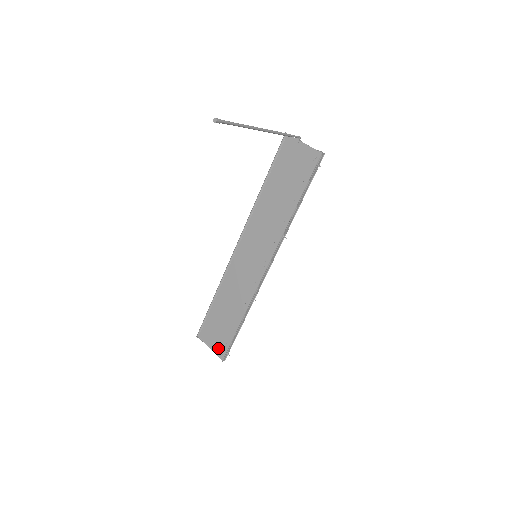
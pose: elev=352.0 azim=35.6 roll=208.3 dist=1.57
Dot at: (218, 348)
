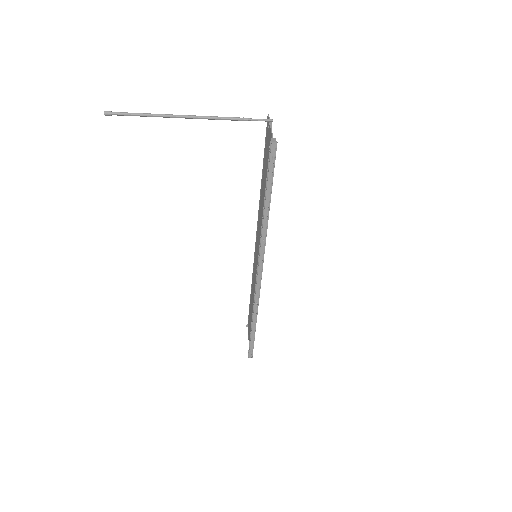
Dot at: occluded
